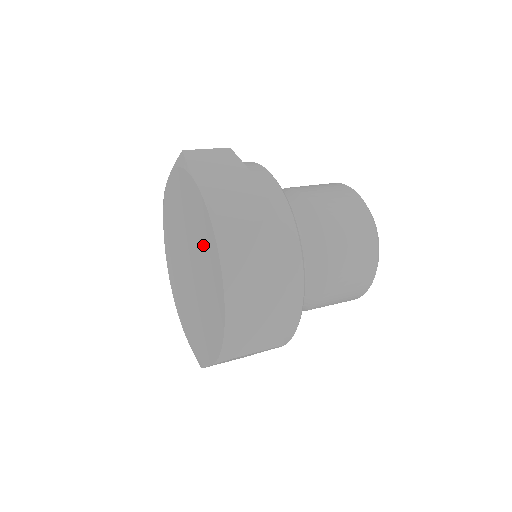
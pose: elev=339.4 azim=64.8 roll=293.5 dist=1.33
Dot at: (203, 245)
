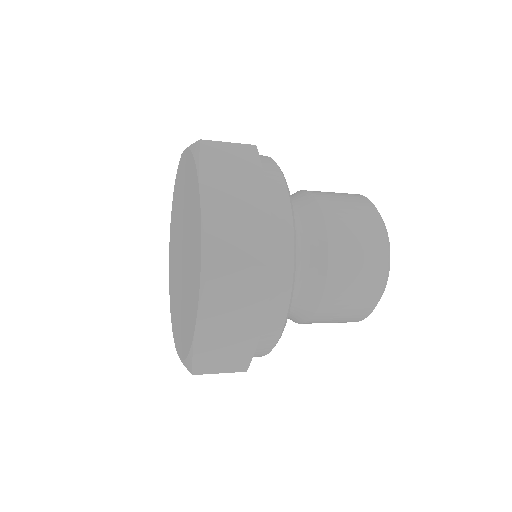
Dot at: (188, 193)
